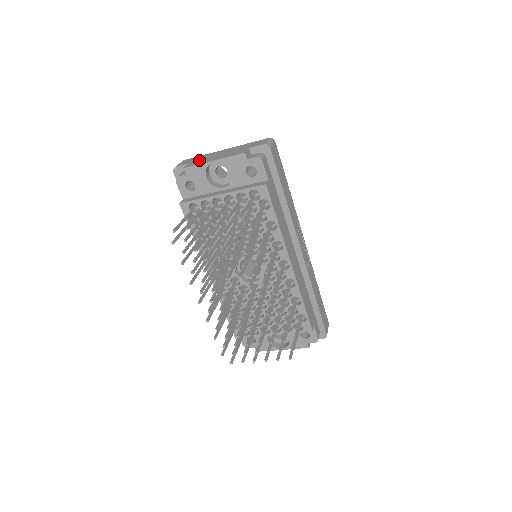
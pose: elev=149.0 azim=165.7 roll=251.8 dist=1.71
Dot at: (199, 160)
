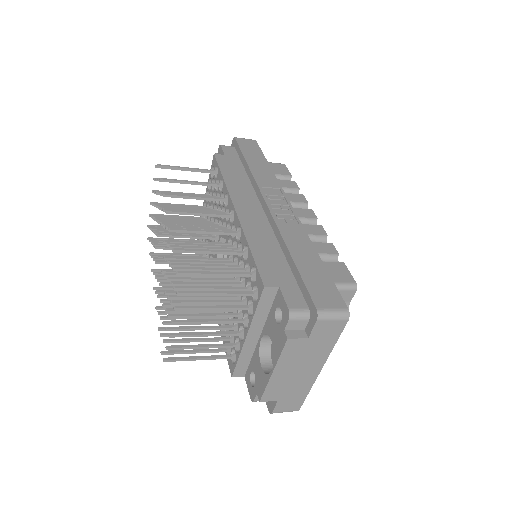
Dot at: occluded
